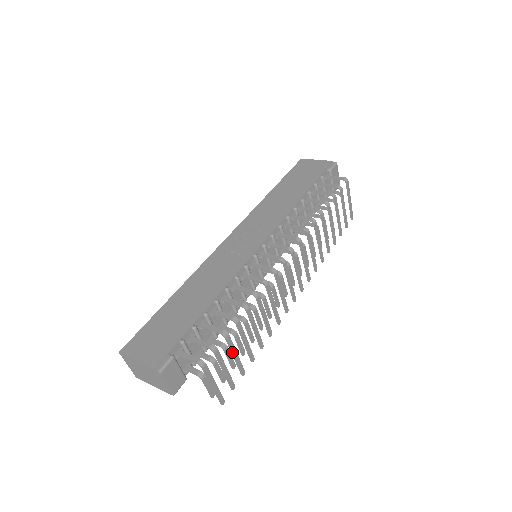
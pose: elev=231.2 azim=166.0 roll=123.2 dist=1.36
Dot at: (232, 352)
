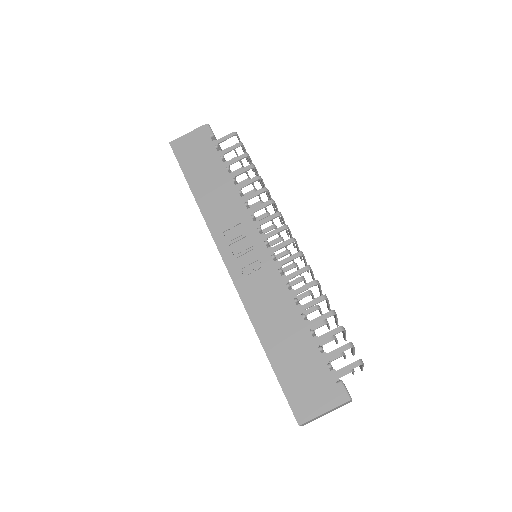
Dot at: (345, 334)
